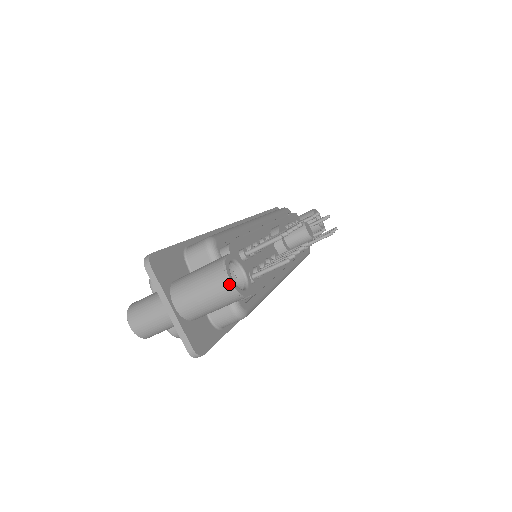
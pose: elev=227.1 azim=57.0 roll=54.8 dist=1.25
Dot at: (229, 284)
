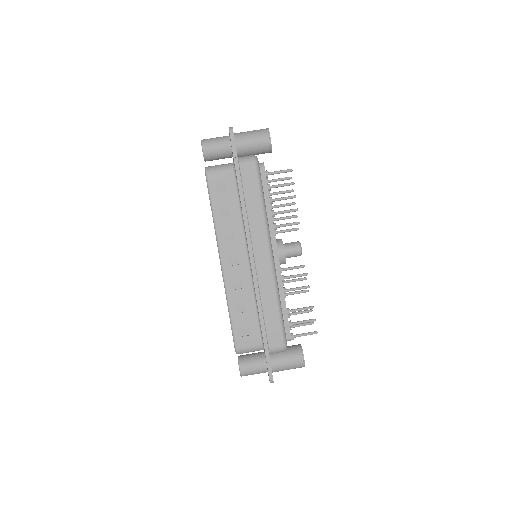
Dot at: (267, 128)
